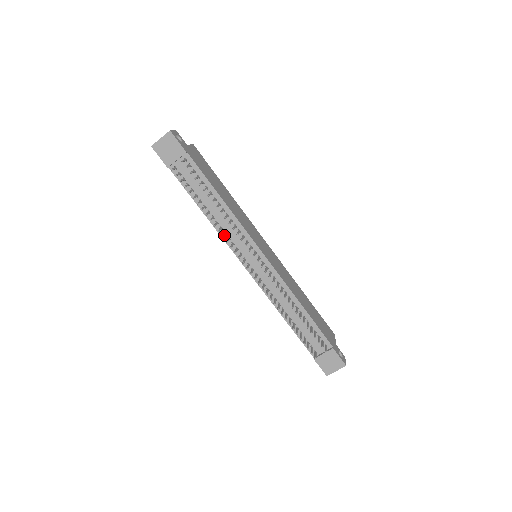
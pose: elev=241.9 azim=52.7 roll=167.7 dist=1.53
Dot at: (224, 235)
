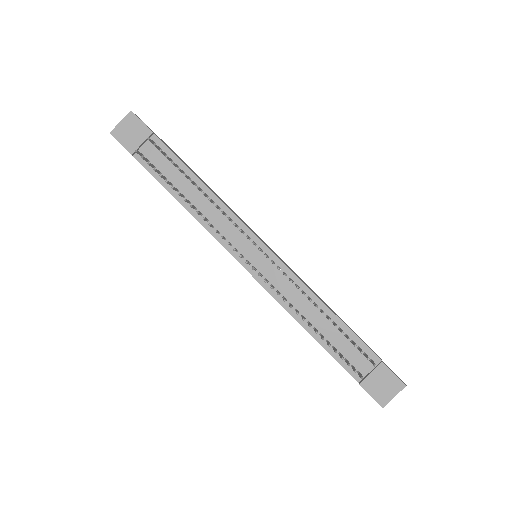
Dot at: (211, 224)
